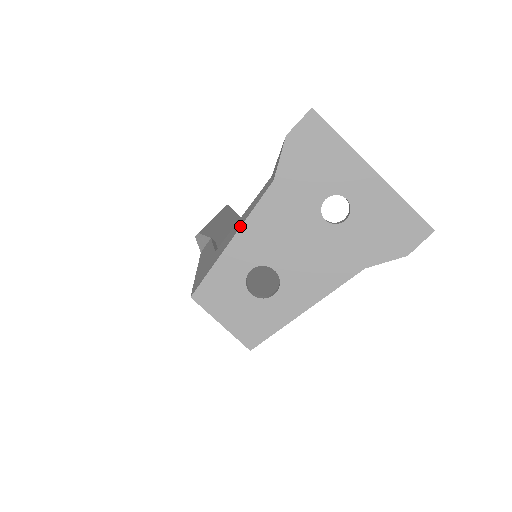
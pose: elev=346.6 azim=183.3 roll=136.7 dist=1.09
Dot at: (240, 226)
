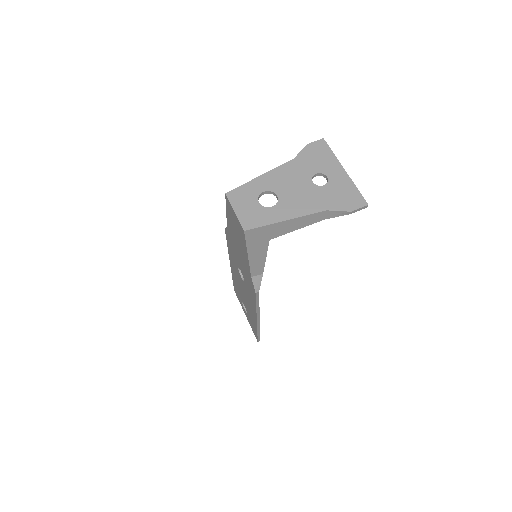
Dot at: (268, 171)
